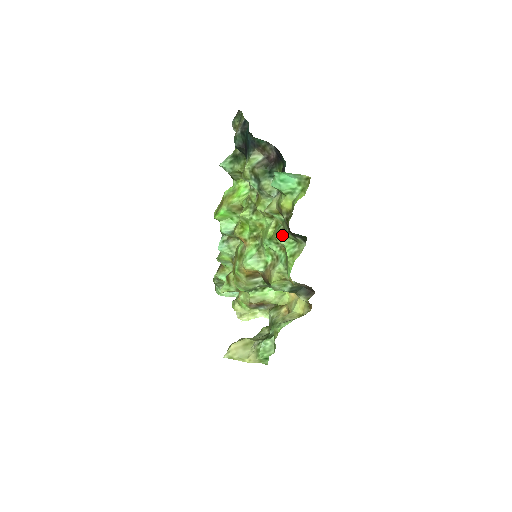
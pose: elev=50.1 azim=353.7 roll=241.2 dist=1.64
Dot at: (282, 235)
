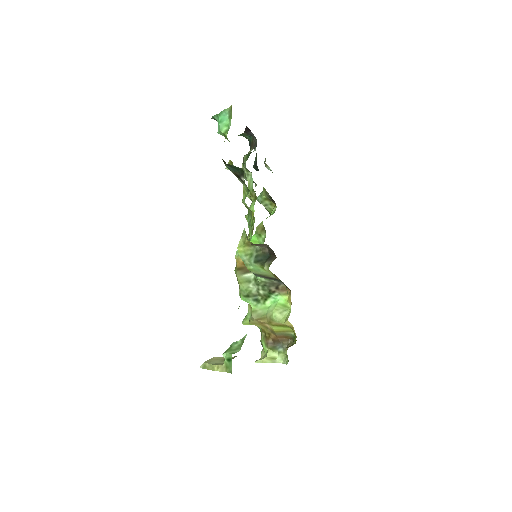
Dot at: (243, 192)
